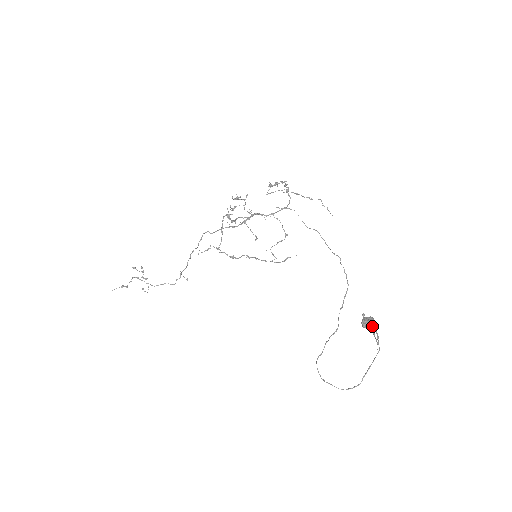
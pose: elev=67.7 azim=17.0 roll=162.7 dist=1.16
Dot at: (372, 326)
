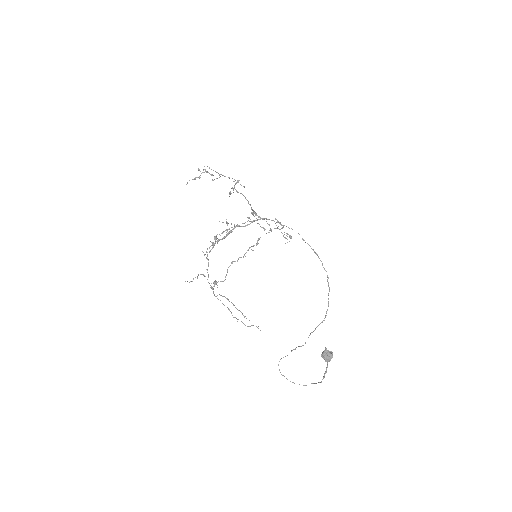
Dot at: (327, 361)
